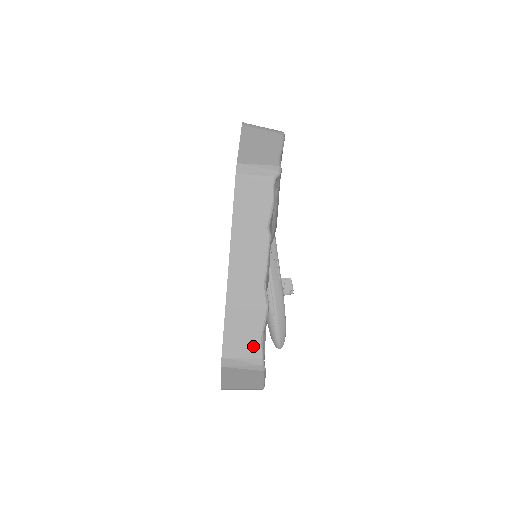
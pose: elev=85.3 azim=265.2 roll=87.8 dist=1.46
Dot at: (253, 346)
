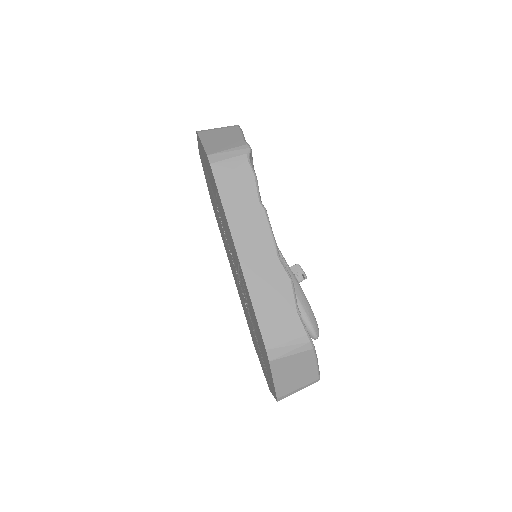
Dot at: (293, 325)
